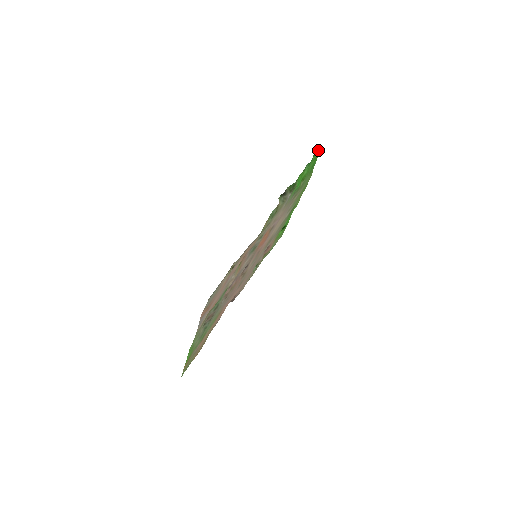
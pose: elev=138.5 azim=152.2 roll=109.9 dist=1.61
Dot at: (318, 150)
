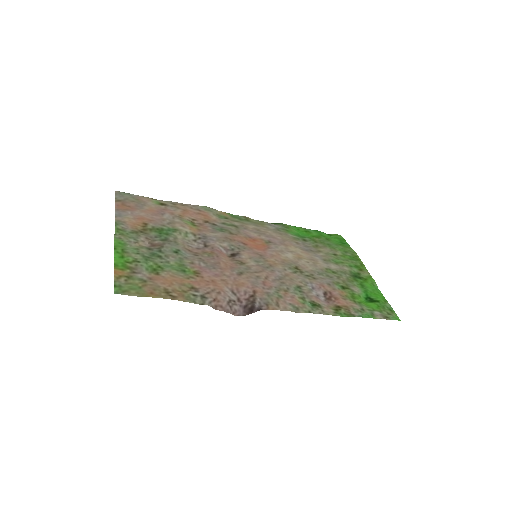
Dot at: (336, 235)
